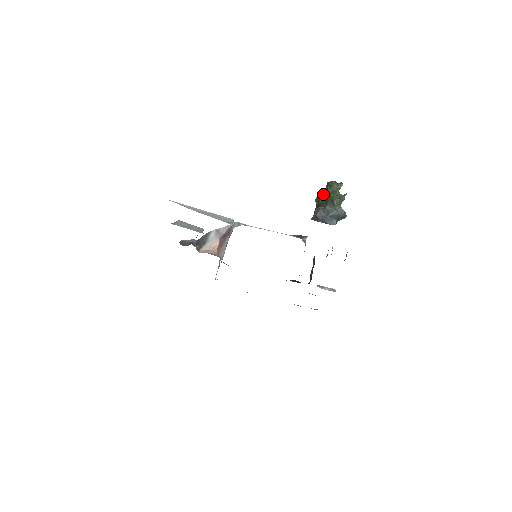
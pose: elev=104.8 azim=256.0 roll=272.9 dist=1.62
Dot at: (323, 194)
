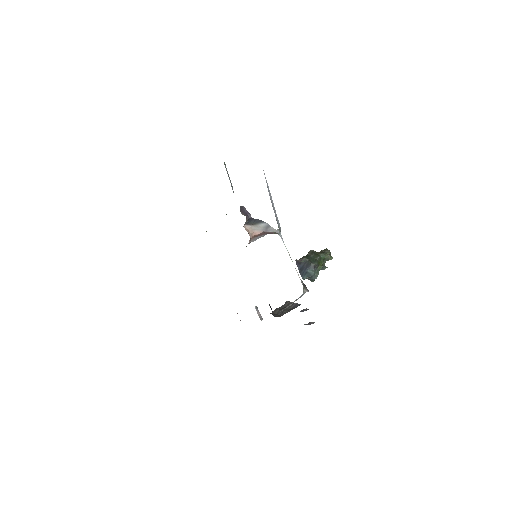
Dot at: (317, 252)
